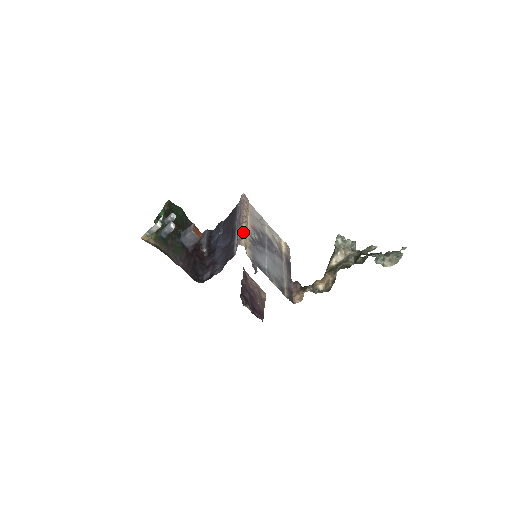
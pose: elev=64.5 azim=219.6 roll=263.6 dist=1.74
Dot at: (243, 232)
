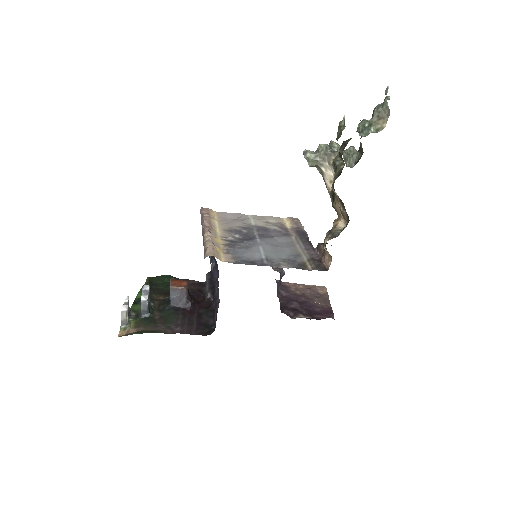
Dot at: (206, 242)
